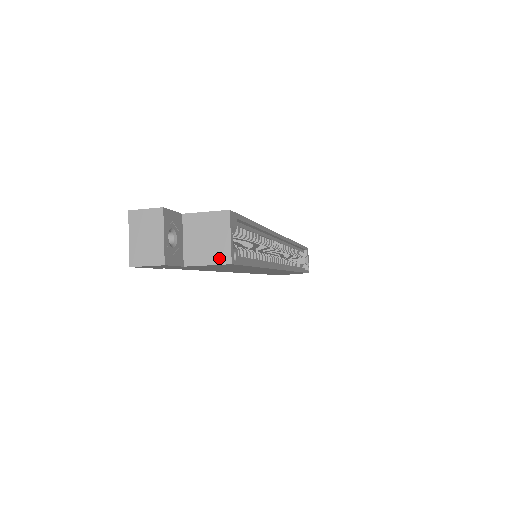
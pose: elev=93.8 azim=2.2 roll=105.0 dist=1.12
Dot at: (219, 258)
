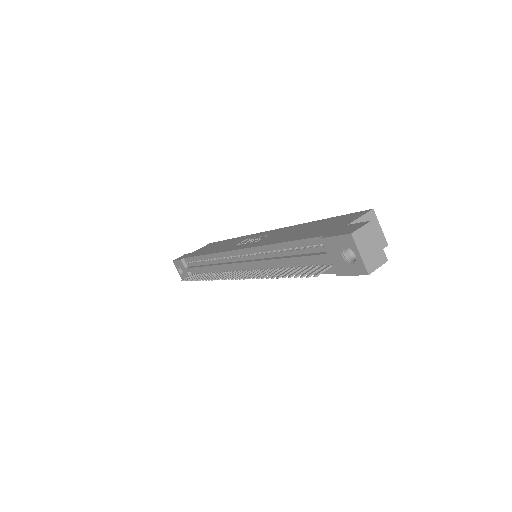
Dot at: occluded
